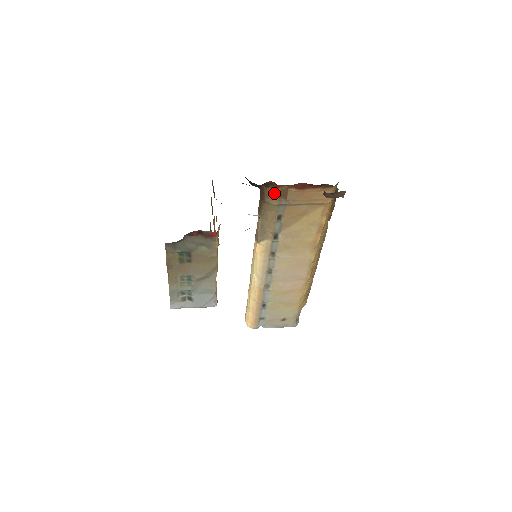
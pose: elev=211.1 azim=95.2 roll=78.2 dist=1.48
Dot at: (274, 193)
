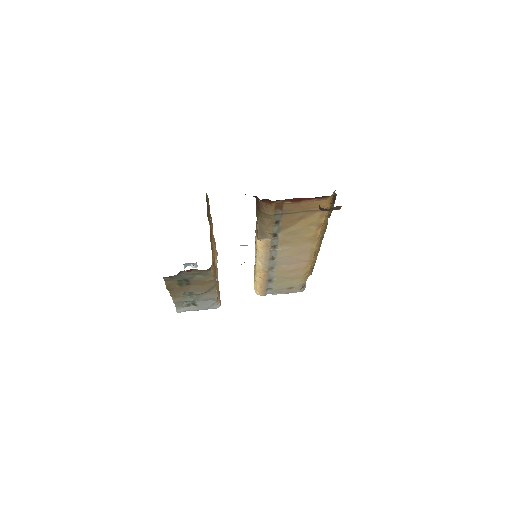
Dot at: (269, 206)
